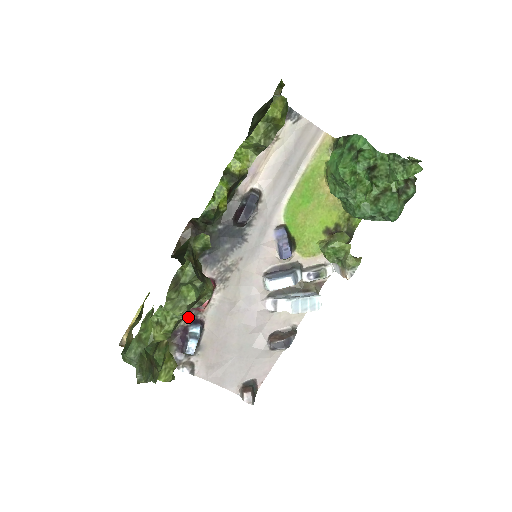
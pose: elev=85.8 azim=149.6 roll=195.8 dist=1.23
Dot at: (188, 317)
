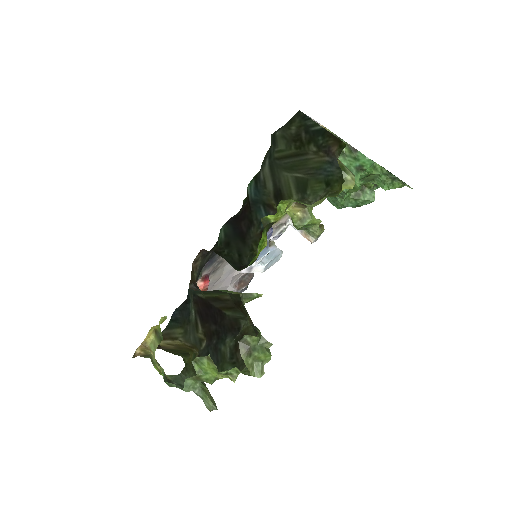
Dot at: occluded
